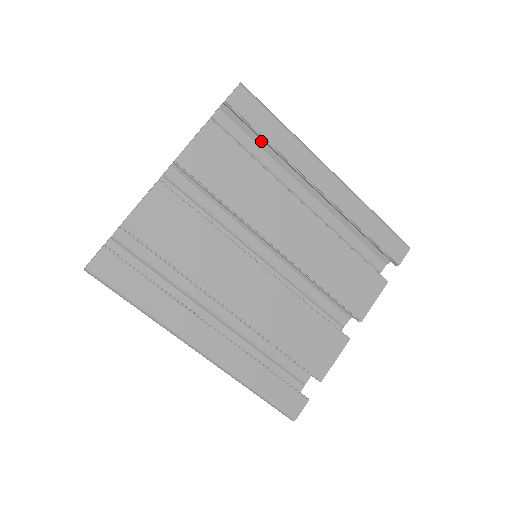
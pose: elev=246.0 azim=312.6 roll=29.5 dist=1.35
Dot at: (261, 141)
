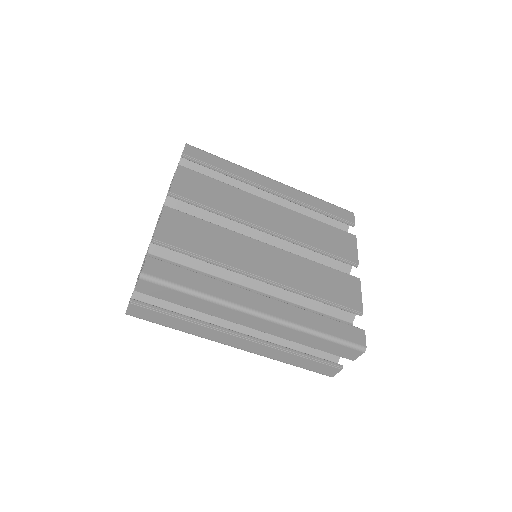
Dot at: (217, 178)
